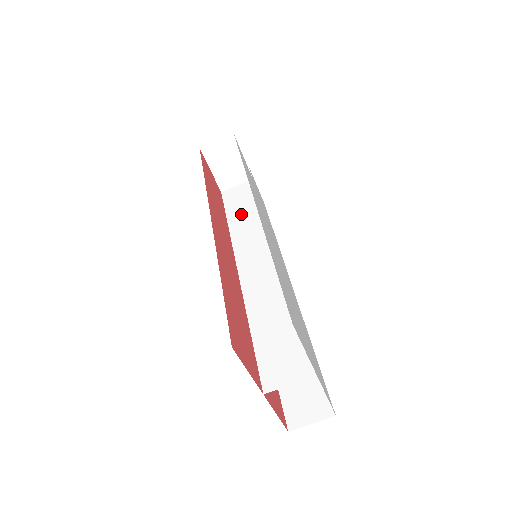
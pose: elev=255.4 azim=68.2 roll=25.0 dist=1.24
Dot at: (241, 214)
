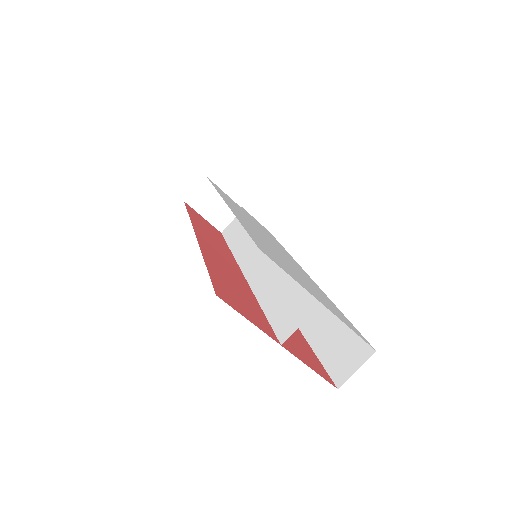
Dot at: (238, 236)
